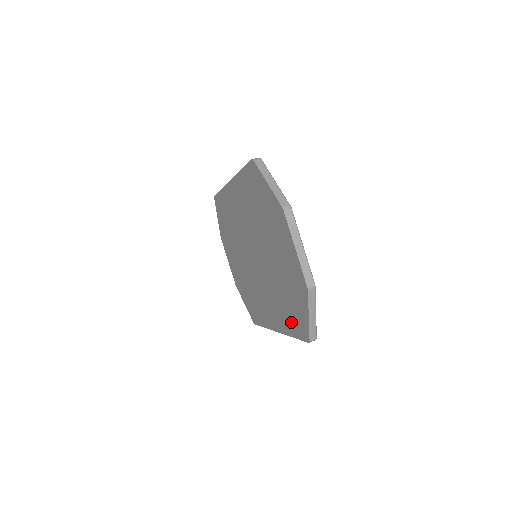
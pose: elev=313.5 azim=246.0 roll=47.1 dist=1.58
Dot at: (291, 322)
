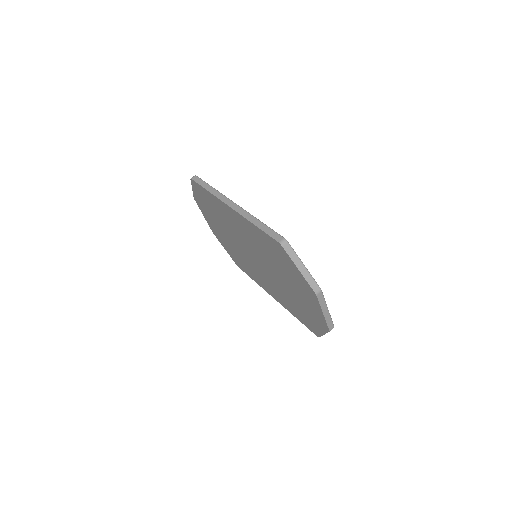
Dot at: (298, 315)
